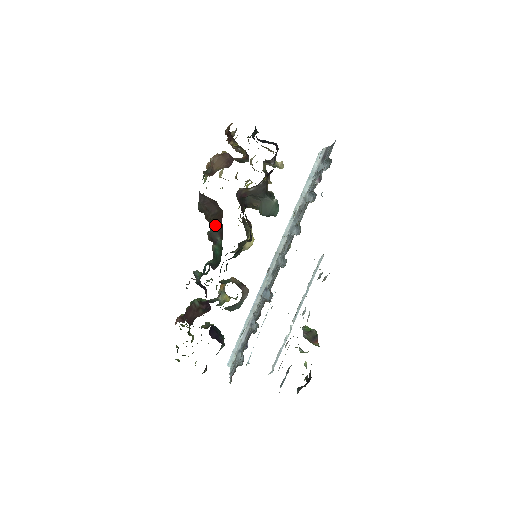
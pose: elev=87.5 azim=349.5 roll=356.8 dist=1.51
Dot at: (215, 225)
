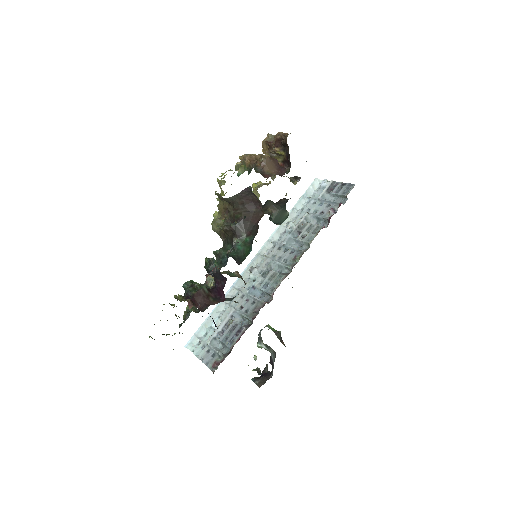
Dot at: (245, 221)
